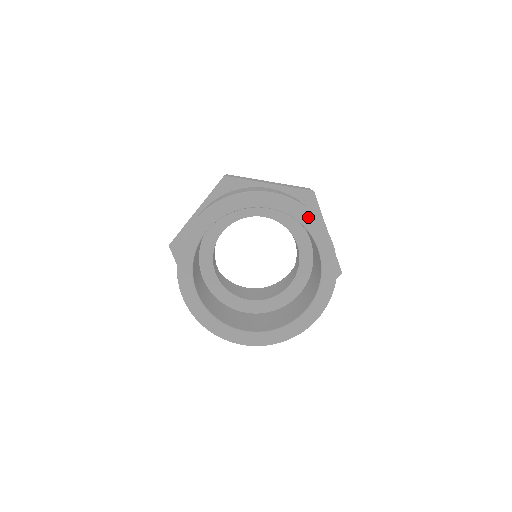
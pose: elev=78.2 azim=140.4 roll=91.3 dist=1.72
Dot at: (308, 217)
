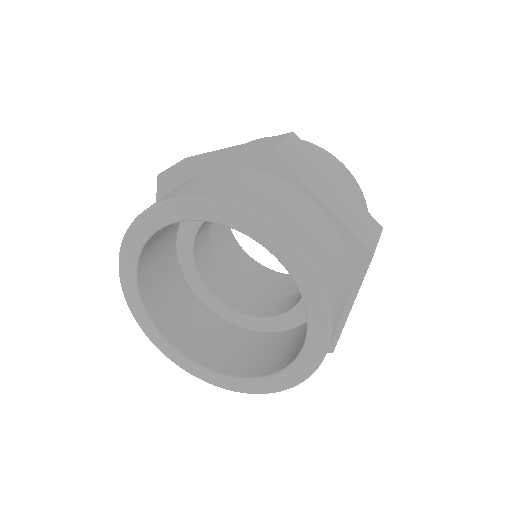
Dot at: (237, 217)
